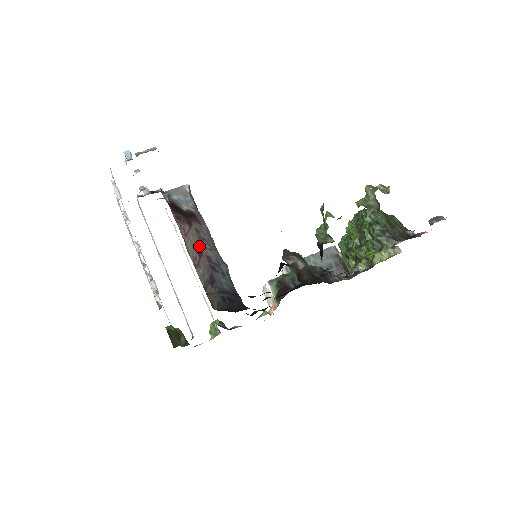
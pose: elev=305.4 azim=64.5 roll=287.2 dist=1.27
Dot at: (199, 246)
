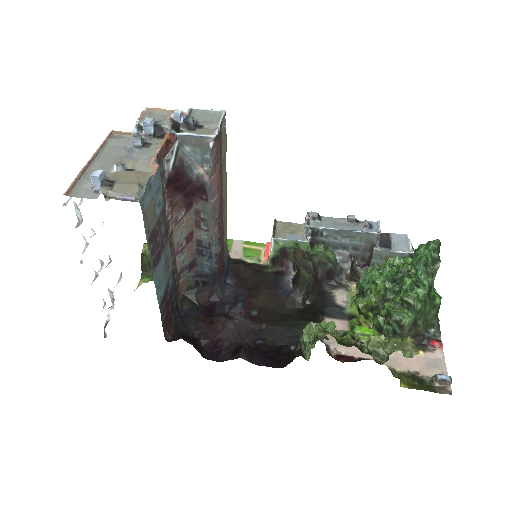
Dot at: (192, 230)
